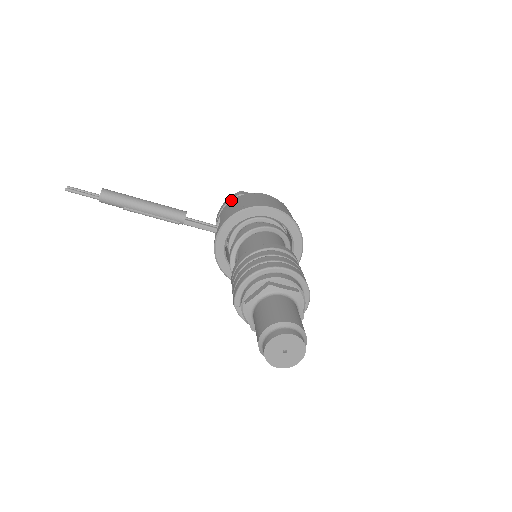
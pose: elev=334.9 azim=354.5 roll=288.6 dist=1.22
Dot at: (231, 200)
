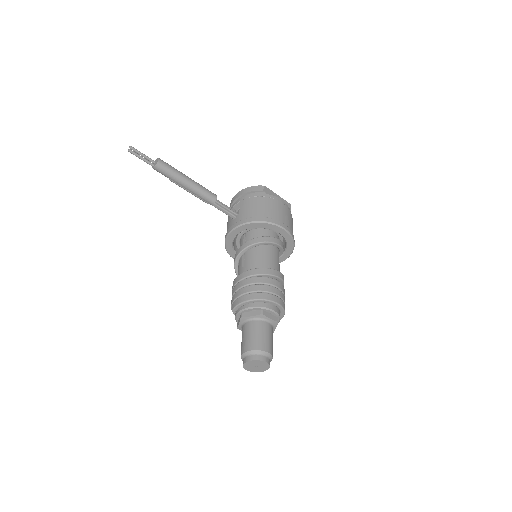
Dot at: (253, 191)
